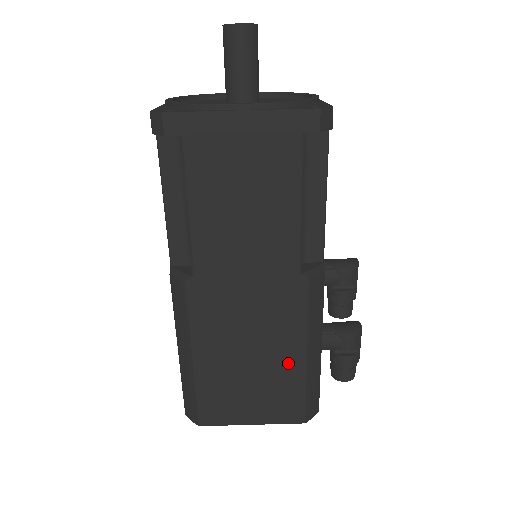
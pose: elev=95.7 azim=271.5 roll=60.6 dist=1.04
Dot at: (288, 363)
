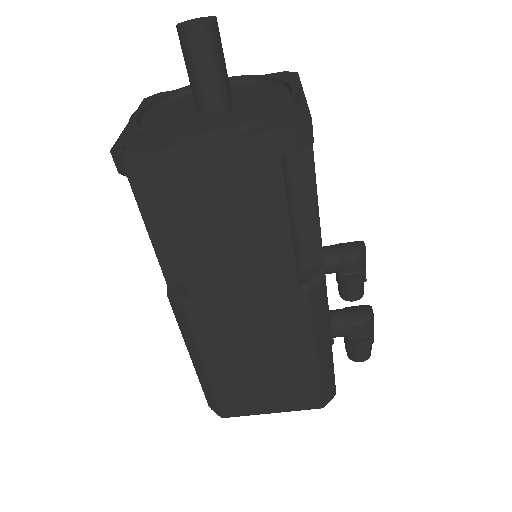
Dot at: (298, 363)
